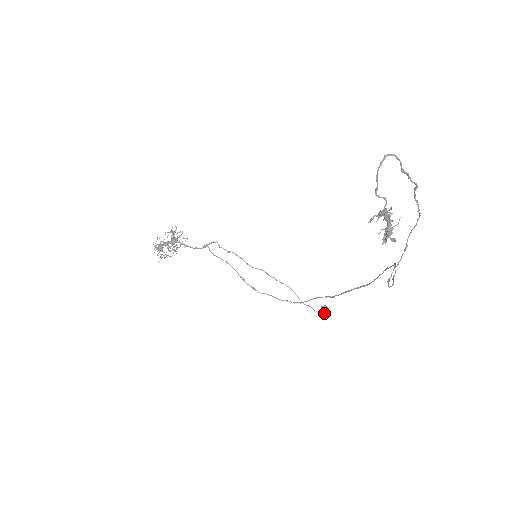
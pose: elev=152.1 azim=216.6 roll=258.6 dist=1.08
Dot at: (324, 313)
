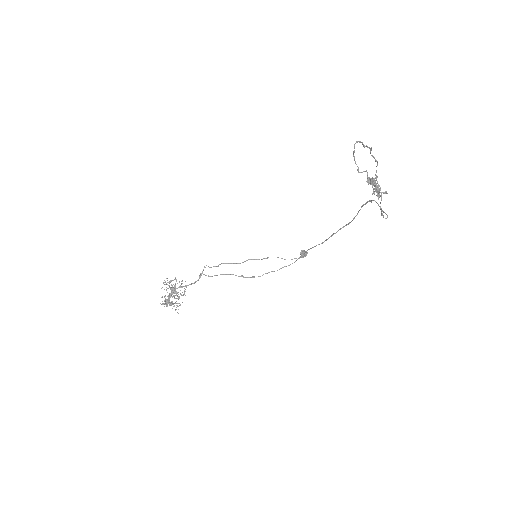
Dot at: (305, 256)
